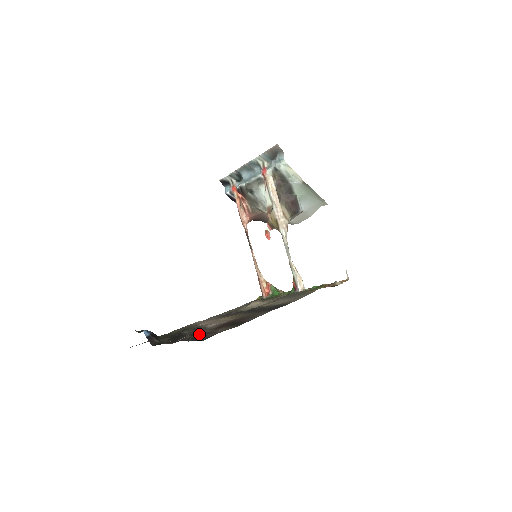
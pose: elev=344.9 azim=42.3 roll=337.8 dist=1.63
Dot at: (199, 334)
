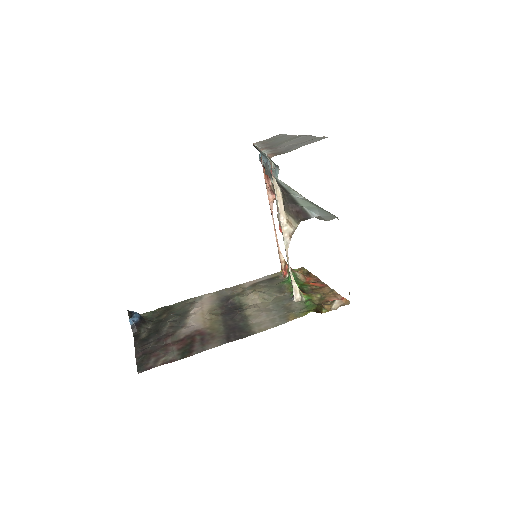
Dot at: (151, 353)
